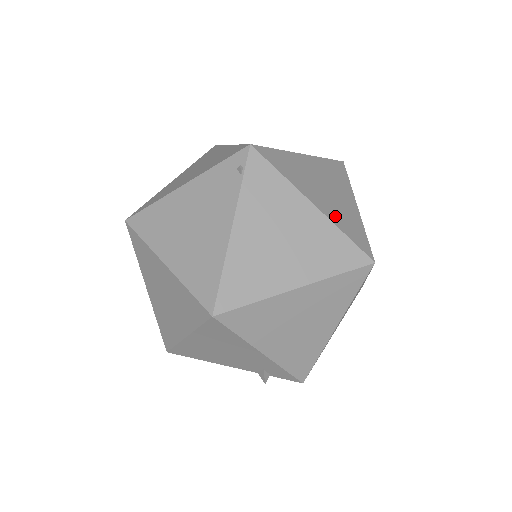
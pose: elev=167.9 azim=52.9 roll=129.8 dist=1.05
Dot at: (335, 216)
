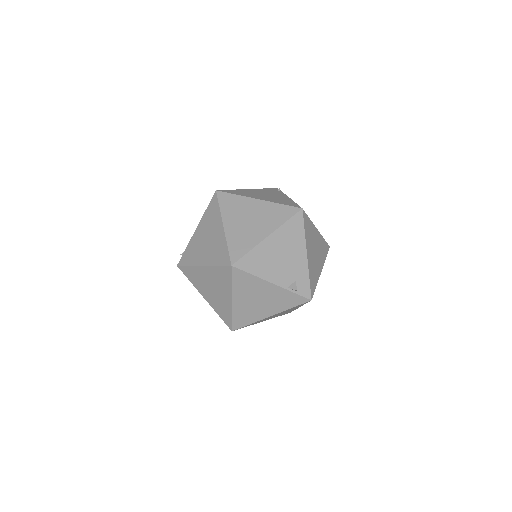
Dot at: occluded
